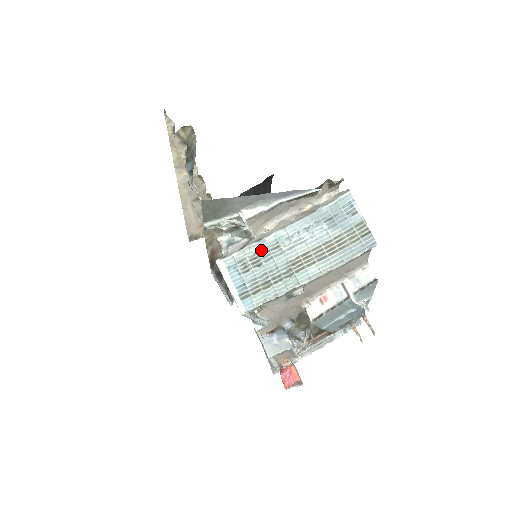
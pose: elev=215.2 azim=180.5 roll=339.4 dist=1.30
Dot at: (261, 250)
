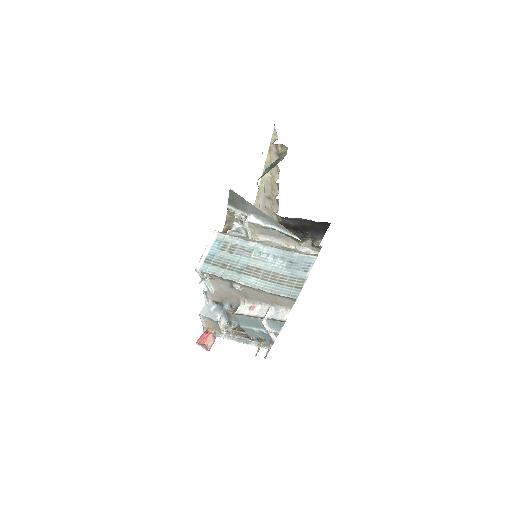
Dot at: (241, 246)
